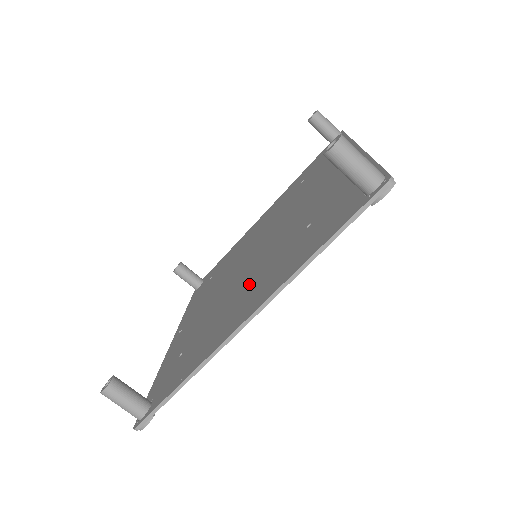
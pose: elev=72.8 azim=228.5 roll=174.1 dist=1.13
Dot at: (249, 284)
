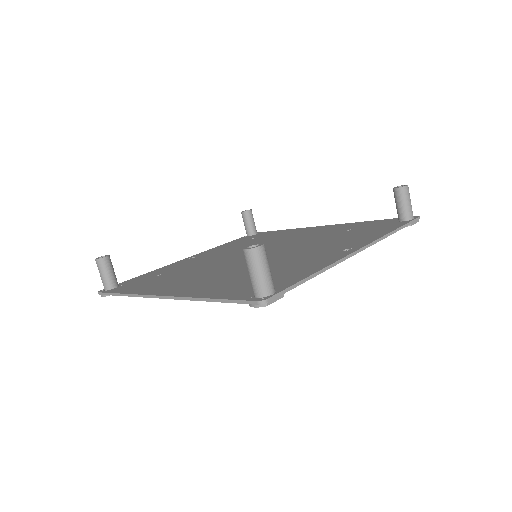
Dot at: (210, 273)
